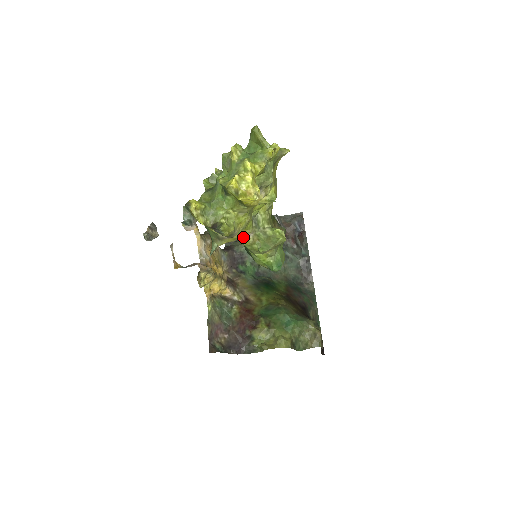
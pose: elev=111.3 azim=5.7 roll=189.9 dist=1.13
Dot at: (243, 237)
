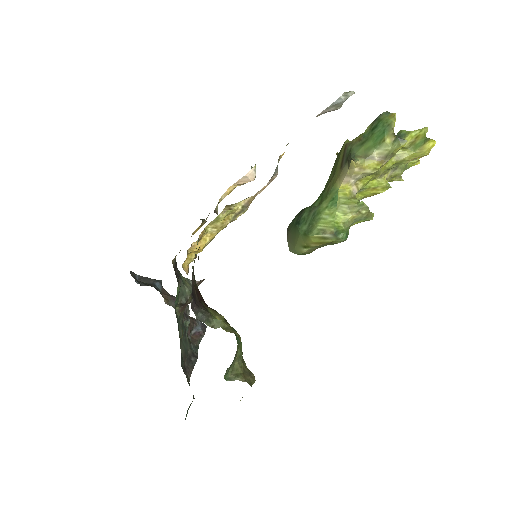
Dot at: (351, 188)
